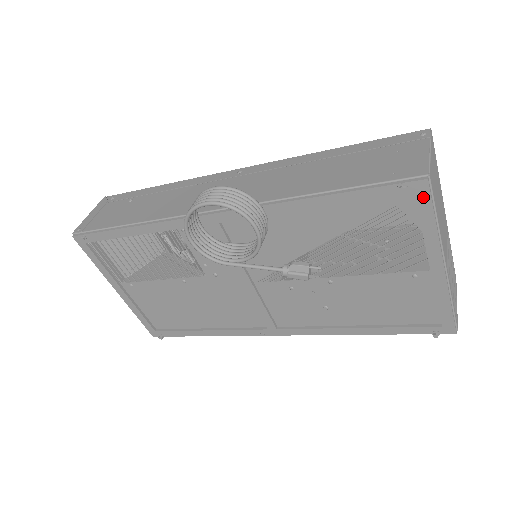
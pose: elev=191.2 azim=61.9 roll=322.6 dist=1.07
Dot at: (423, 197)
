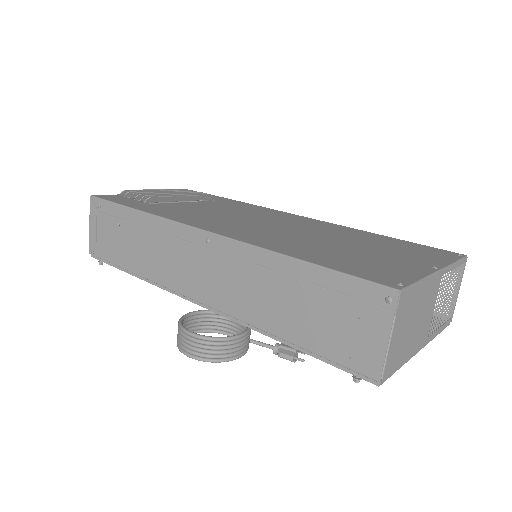
Dot at: occluded
